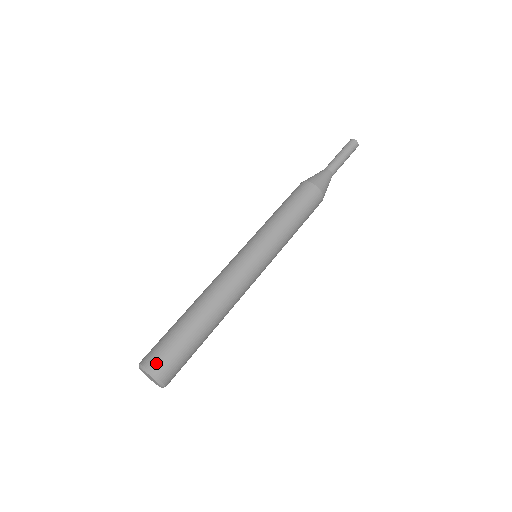
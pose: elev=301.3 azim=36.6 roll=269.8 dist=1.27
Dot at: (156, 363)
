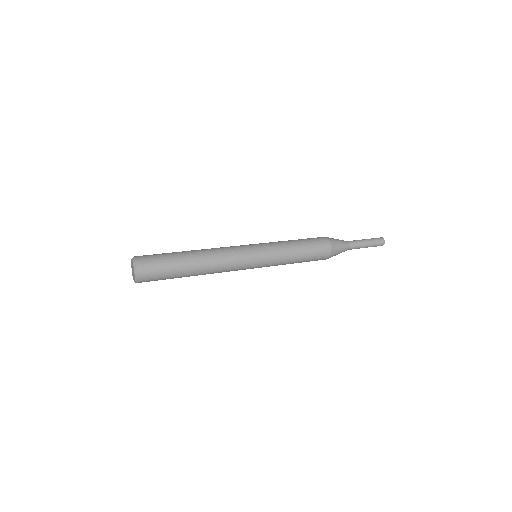
Dot at: (142, 257)
